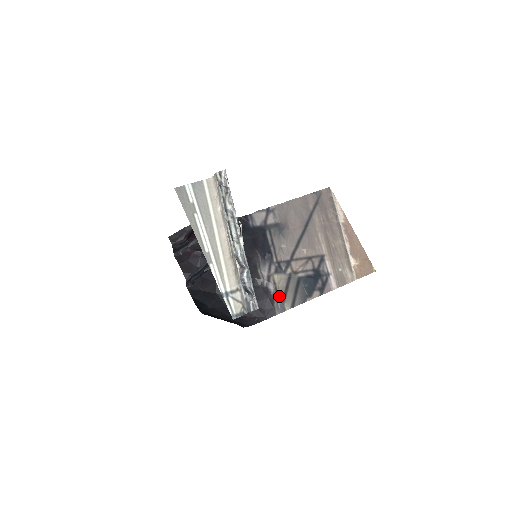
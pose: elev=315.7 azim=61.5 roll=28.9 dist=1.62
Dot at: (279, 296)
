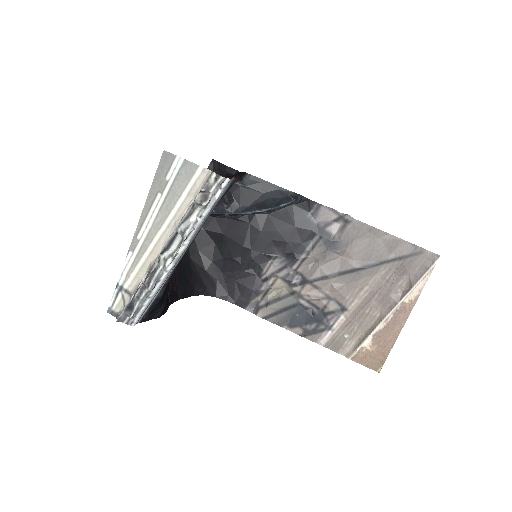
Dot at: (264, 298)
